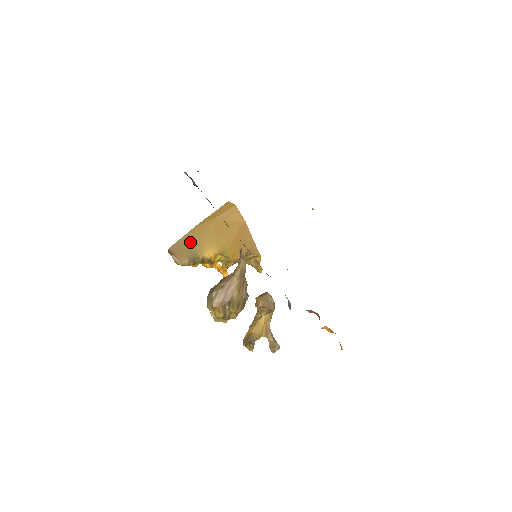
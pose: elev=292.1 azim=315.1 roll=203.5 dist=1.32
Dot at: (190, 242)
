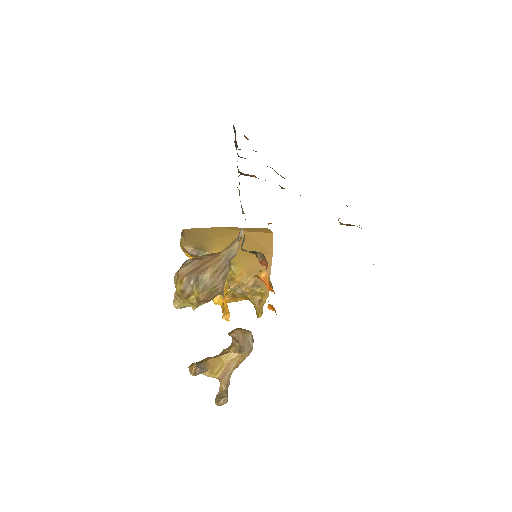
Dot at: (207, 235)
